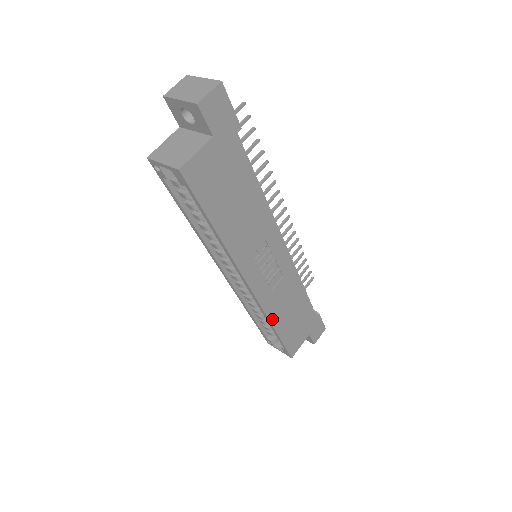
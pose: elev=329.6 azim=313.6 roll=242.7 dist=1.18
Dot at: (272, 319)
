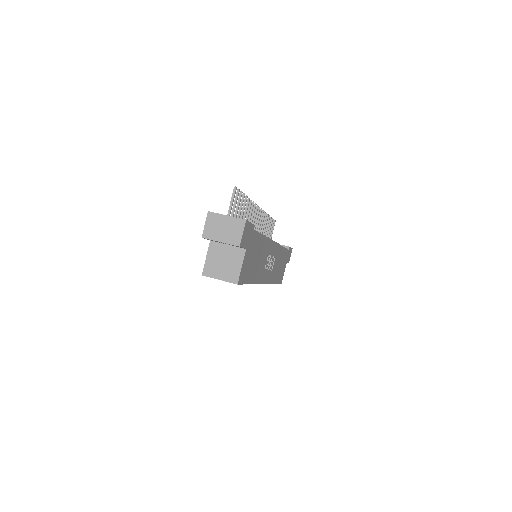
Dot at: (273, 281)
